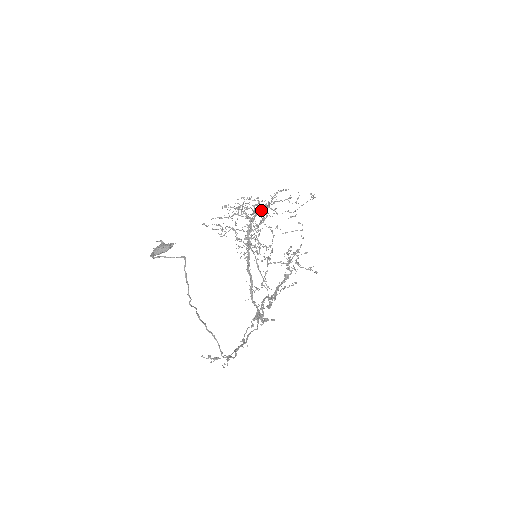
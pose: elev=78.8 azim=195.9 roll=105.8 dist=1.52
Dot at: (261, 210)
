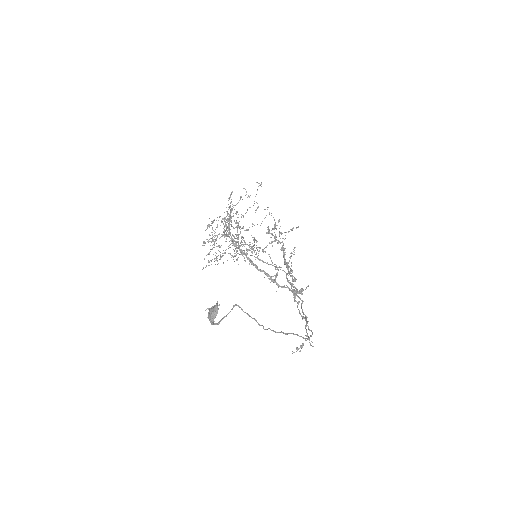
Dot at: occluded
